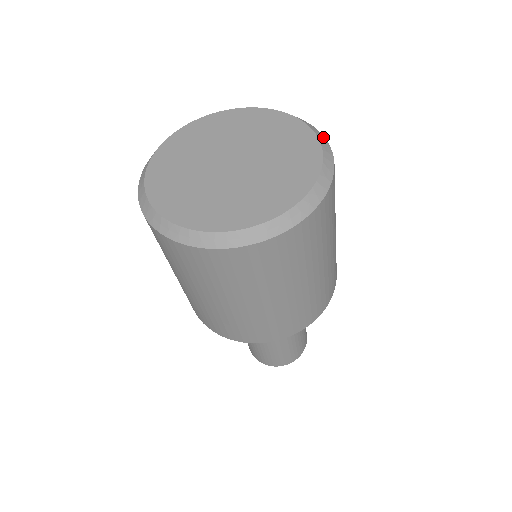
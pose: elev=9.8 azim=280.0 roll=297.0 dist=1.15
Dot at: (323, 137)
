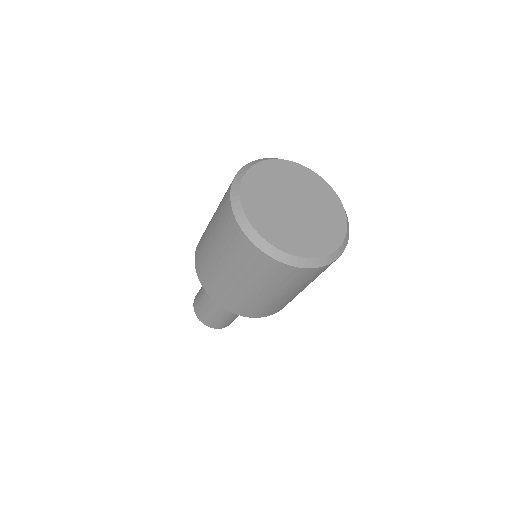
Dot at: occluded
